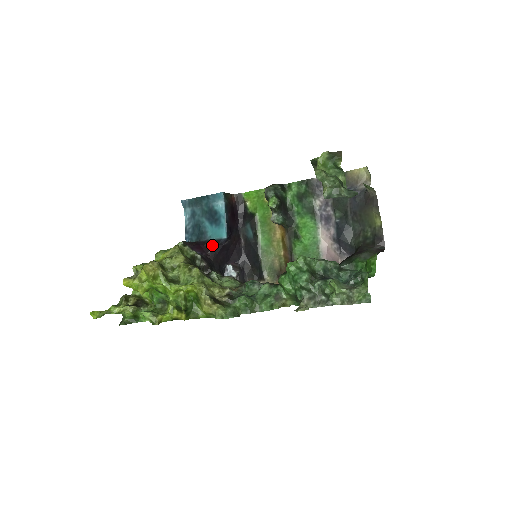
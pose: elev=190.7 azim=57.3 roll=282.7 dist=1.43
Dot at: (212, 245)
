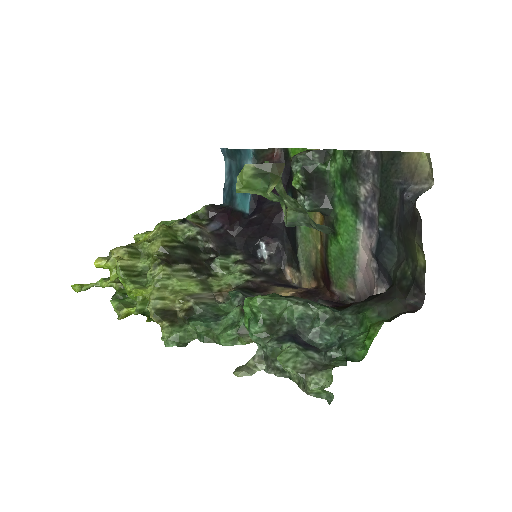
Dot at: (237, 217)
